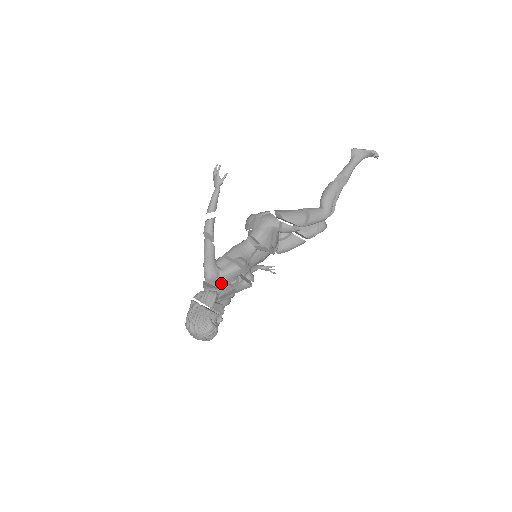
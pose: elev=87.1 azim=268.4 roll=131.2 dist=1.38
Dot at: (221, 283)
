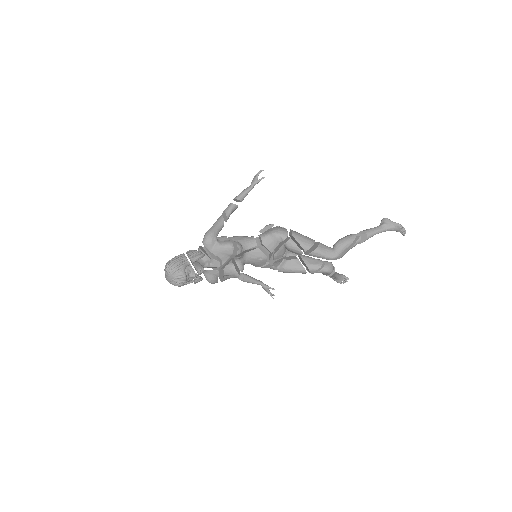
Dot at: (213, 253)
